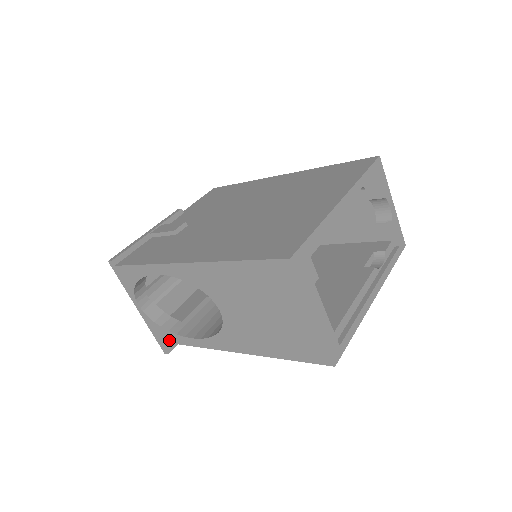
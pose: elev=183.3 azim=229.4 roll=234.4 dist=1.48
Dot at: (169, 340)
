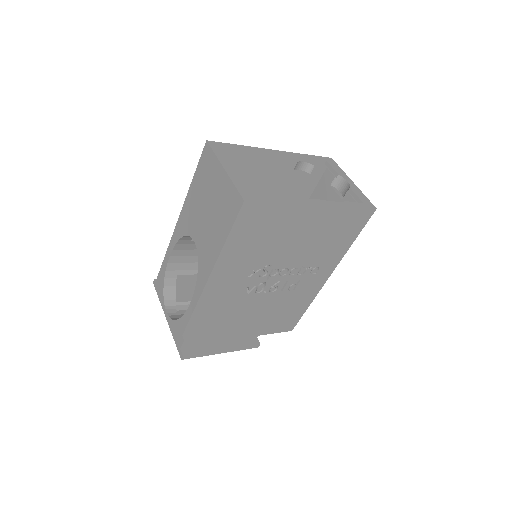
Dot at: (181, 332)
